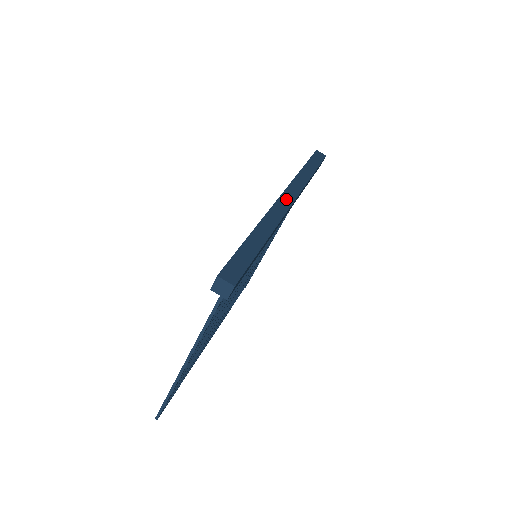
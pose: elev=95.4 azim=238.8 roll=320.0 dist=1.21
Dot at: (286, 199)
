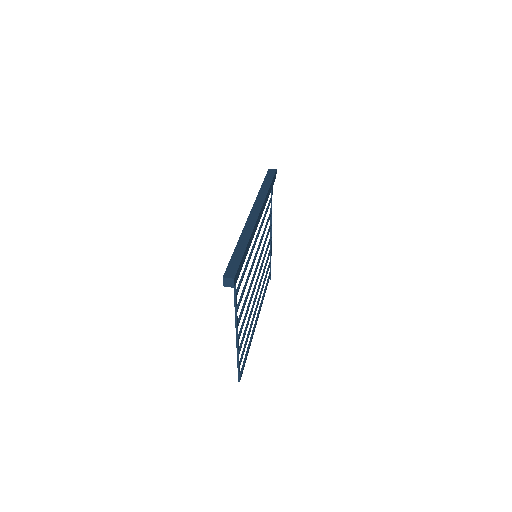
Dot at: (254, 215)
